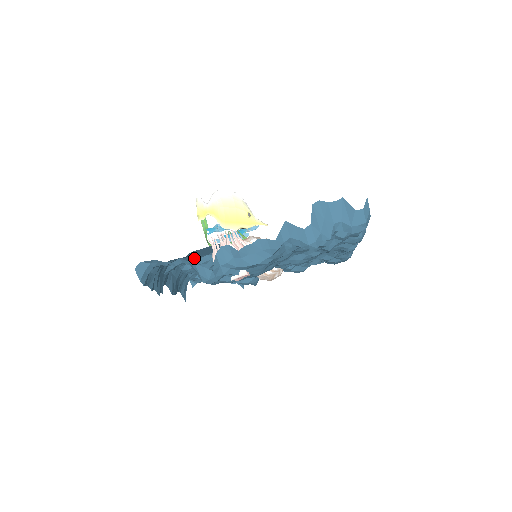
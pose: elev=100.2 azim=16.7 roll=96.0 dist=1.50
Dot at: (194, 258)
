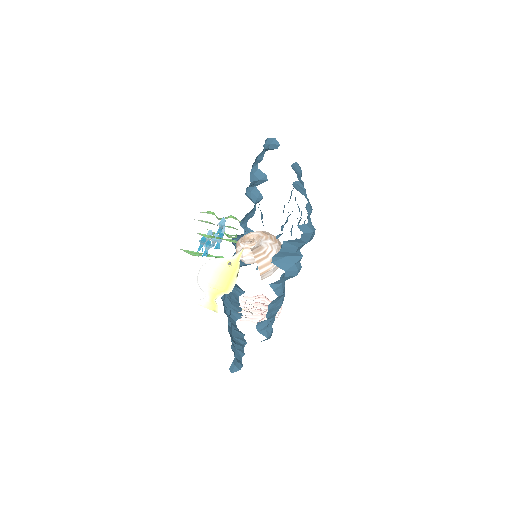
Dot at: occluded
